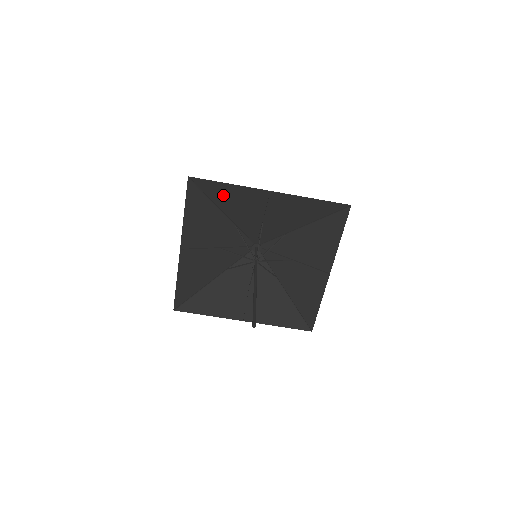
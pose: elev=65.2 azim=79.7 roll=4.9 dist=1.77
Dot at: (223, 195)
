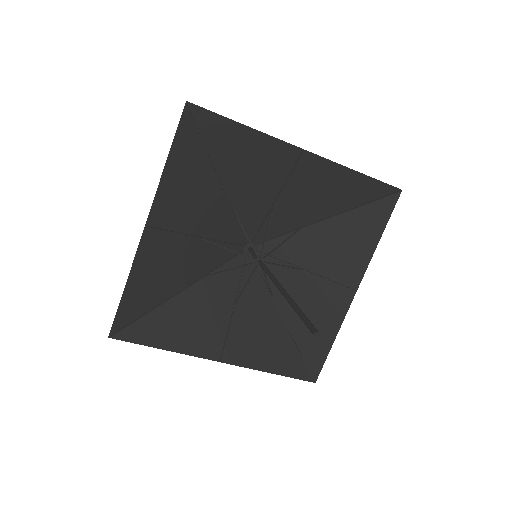
Dot at: (230, 147)
